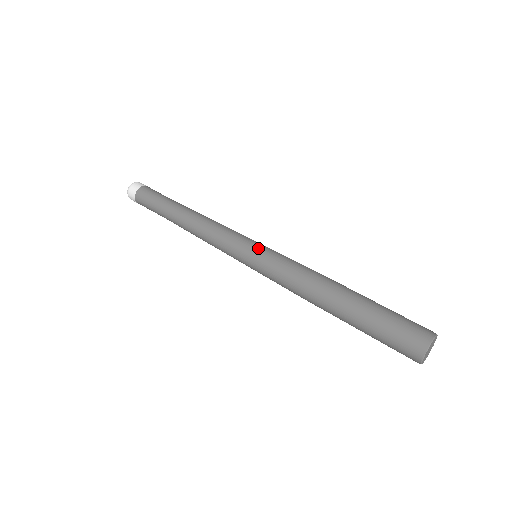
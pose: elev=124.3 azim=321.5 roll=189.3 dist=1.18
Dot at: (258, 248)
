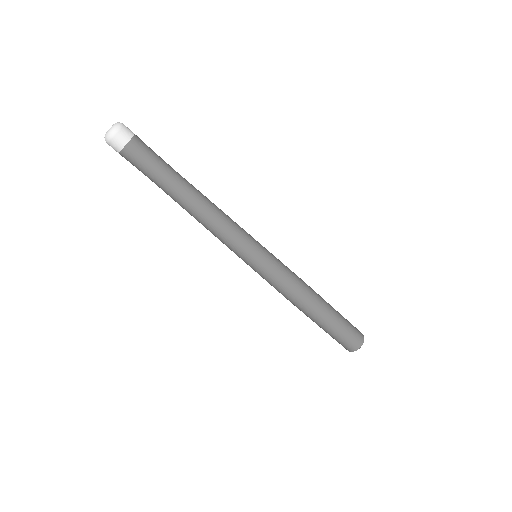
Dot at: (261, 264)
